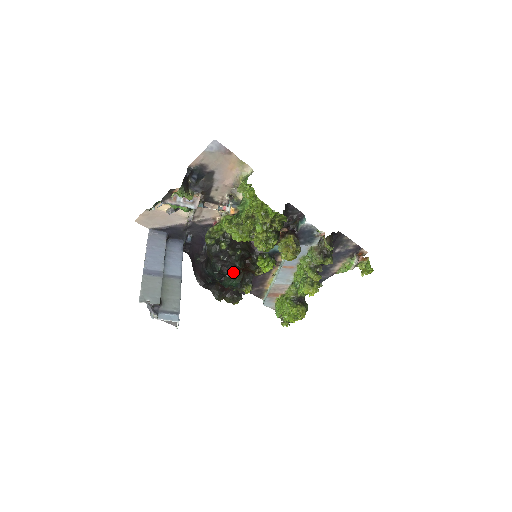
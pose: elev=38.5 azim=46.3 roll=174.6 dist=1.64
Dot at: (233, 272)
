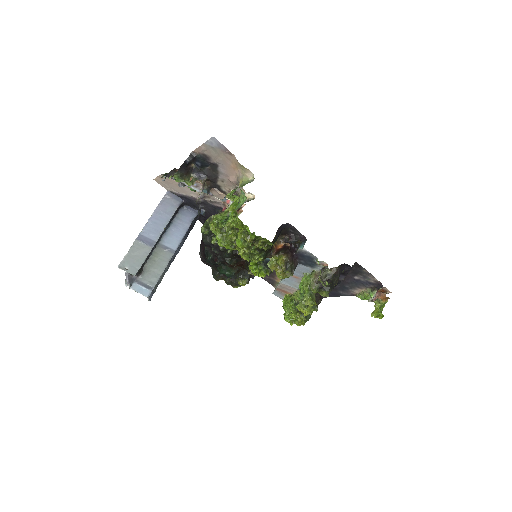
Dot at: occluded
